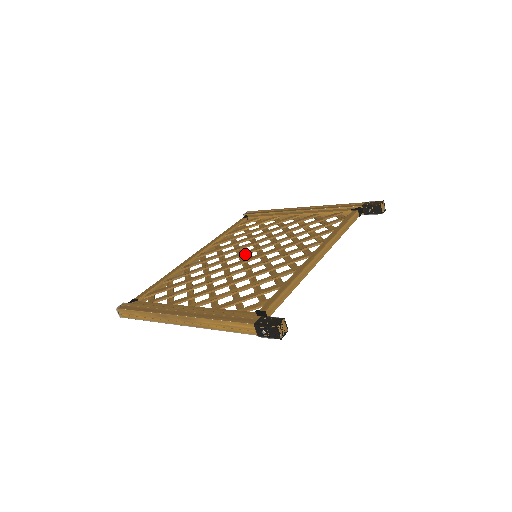
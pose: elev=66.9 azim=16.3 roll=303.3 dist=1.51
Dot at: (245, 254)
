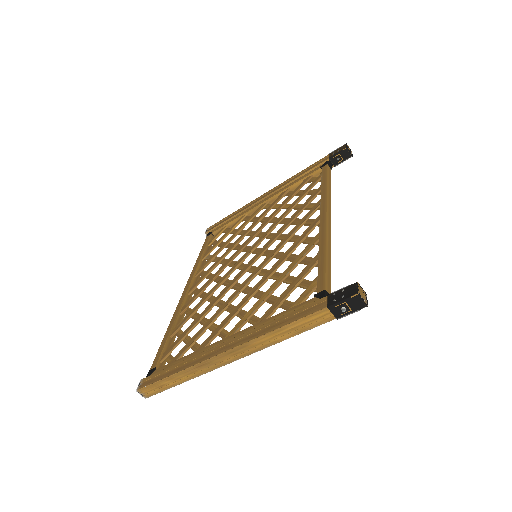
Dot at: (242, 261)
